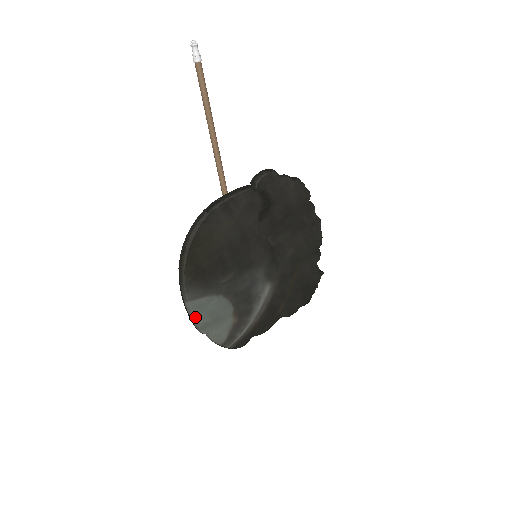
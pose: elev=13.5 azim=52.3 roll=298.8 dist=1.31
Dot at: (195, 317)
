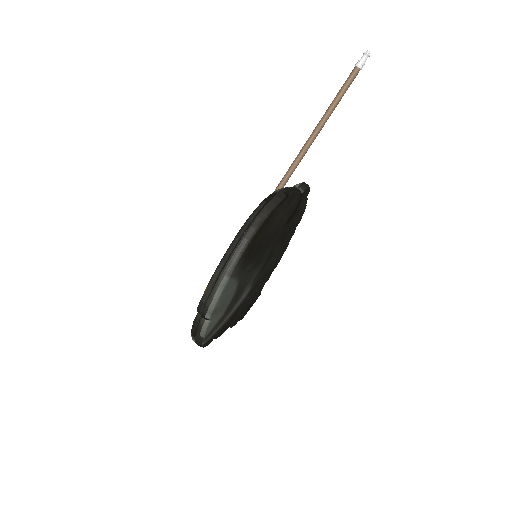
Dot at: (220, 297)
